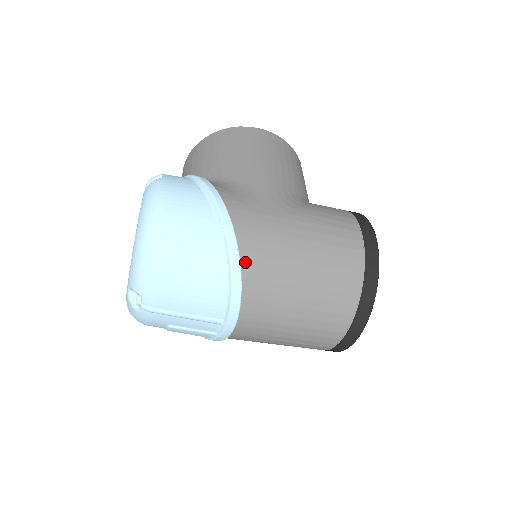
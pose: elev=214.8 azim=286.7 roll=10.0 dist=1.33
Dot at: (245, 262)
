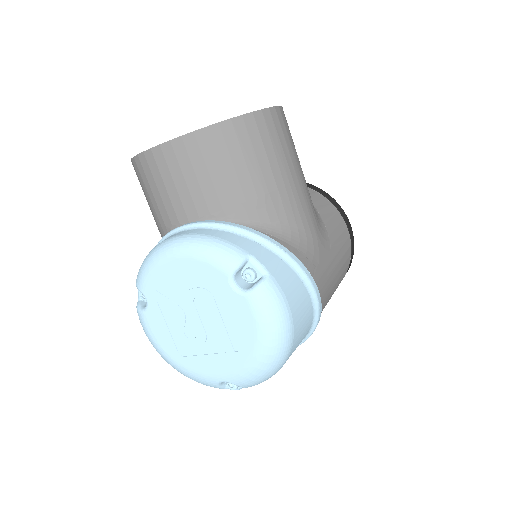
Dot at: occluded
